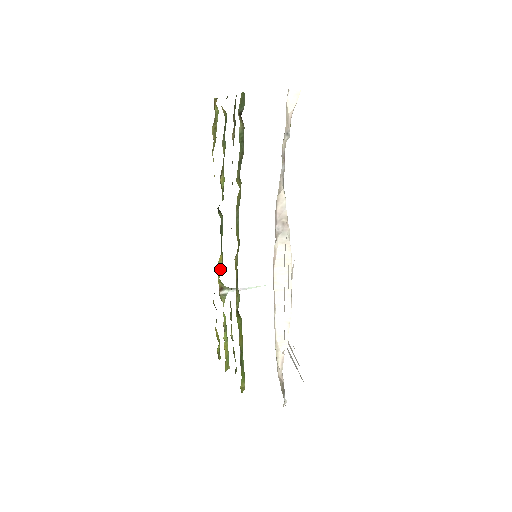
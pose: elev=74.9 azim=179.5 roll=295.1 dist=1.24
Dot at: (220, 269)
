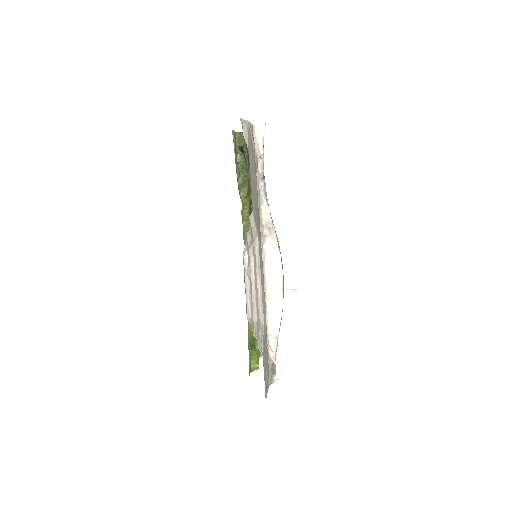
Dot at: occluded
